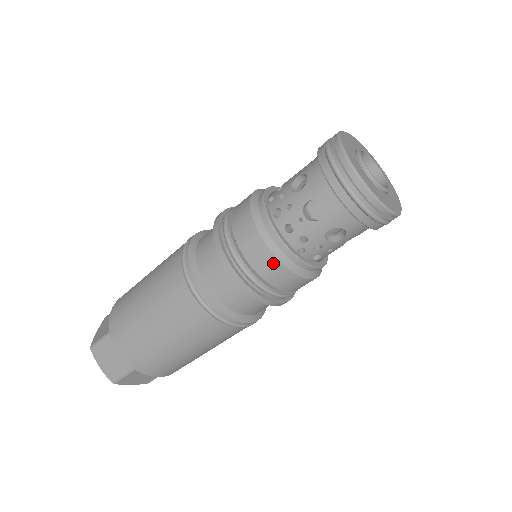
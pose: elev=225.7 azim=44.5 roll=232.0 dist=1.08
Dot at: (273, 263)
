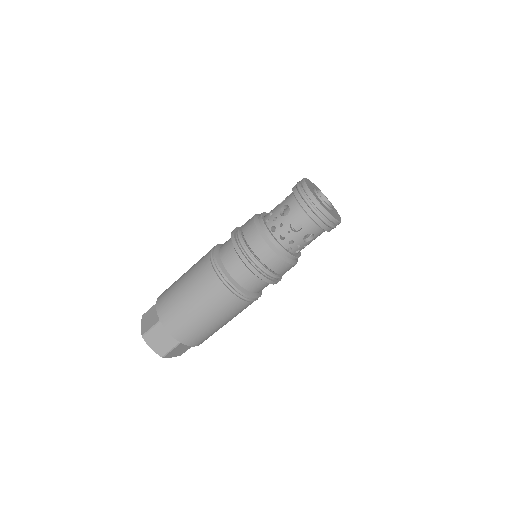
Dot at: (276, 259)
